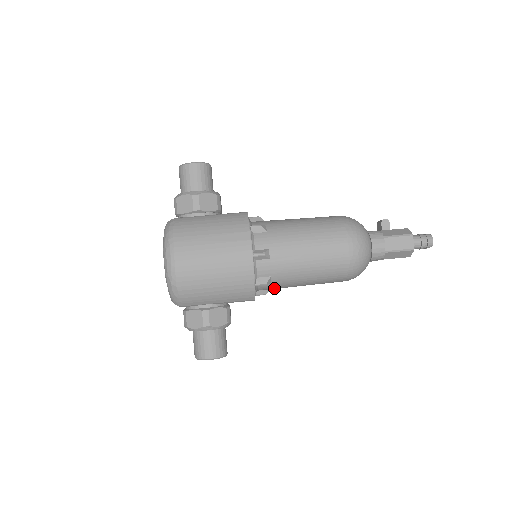
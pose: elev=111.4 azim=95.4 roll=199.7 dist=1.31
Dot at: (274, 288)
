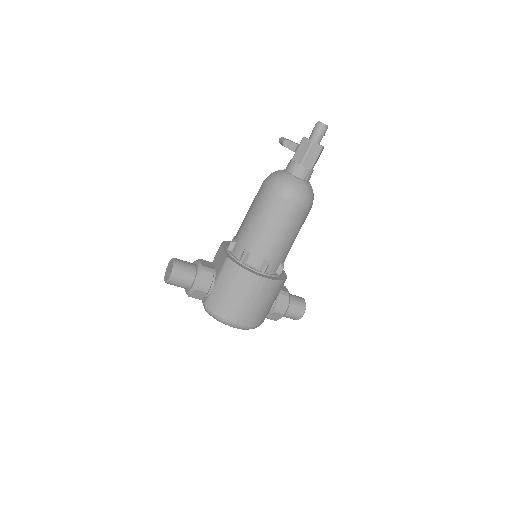
Dot at: occluded
